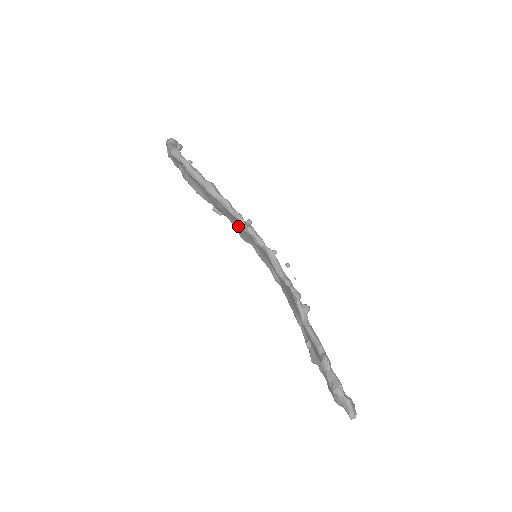
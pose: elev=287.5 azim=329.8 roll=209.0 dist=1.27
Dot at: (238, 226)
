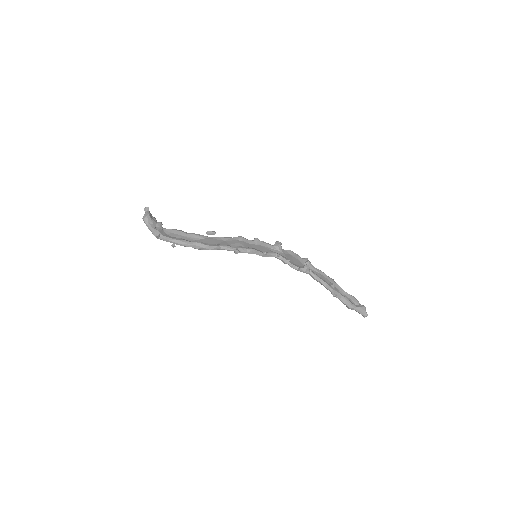
Dot at: occluded
